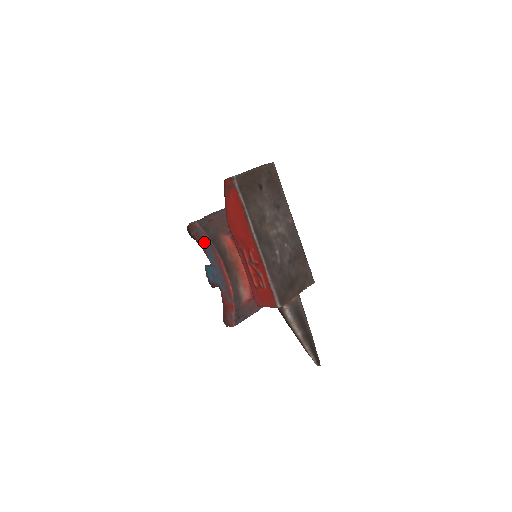
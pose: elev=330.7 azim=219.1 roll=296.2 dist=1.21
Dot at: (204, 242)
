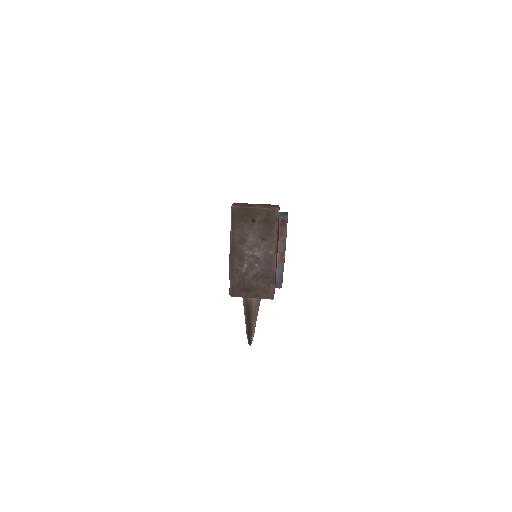
Dot at: occluded
